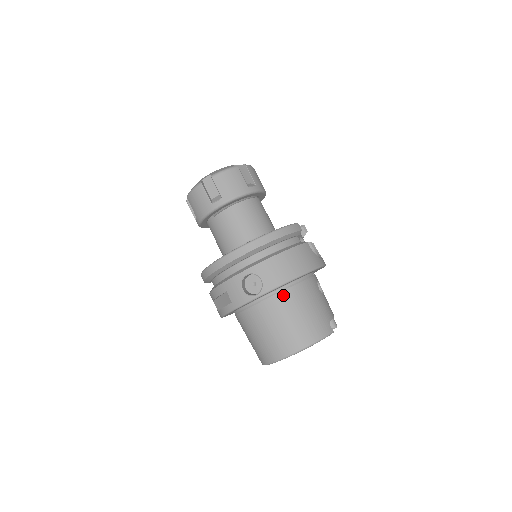
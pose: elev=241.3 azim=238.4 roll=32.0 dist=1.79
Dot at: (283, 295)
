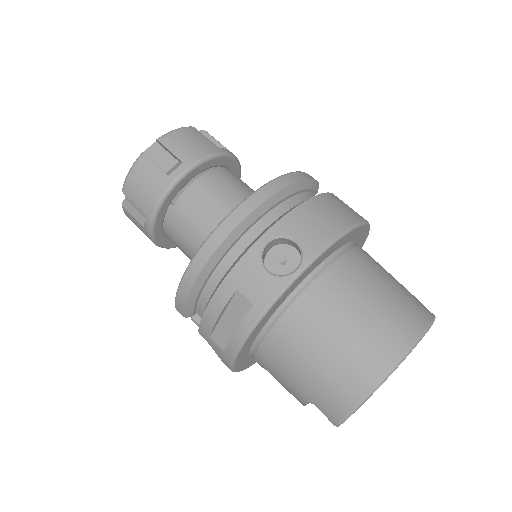
Dot at: (337, 268)
